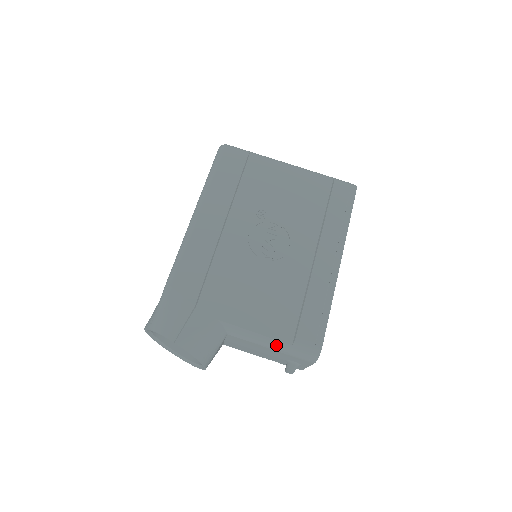
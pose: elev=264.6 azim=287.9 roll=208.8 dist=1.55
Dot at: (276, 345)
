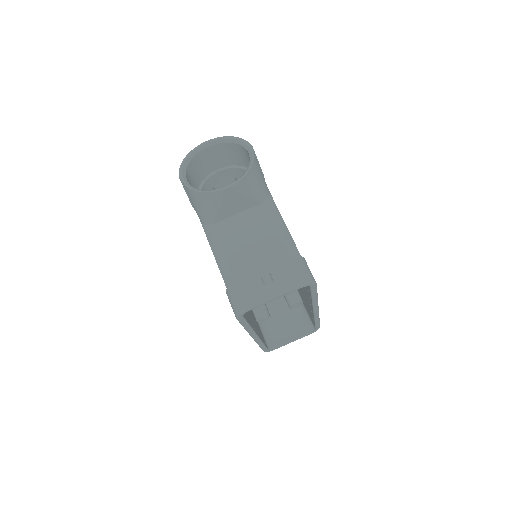
Dot at: (290, 243)
